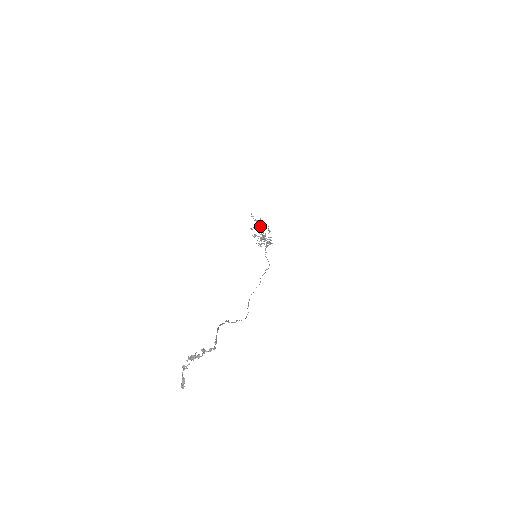
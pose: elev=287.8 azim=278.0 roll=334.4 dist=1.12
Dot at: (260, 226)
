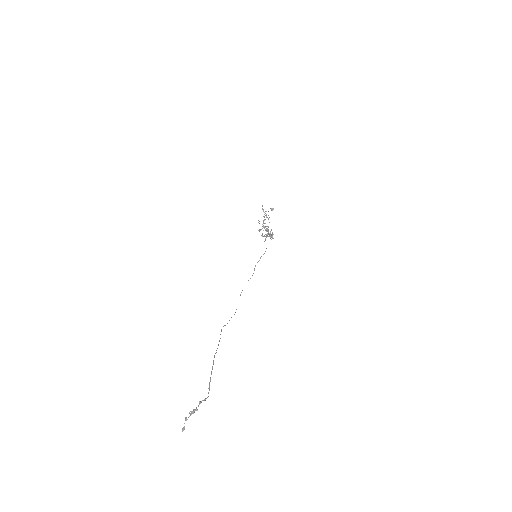
Dot at: (267, 217)
